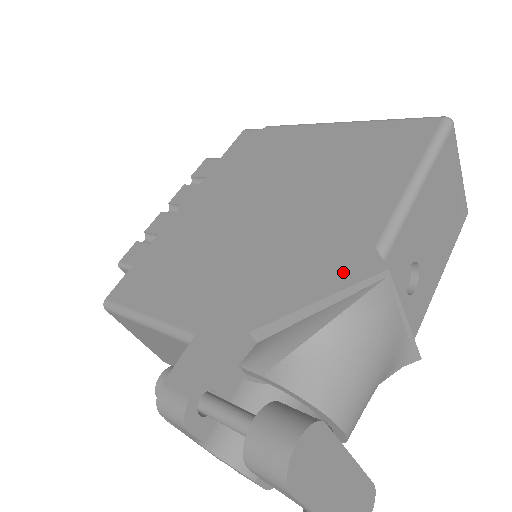
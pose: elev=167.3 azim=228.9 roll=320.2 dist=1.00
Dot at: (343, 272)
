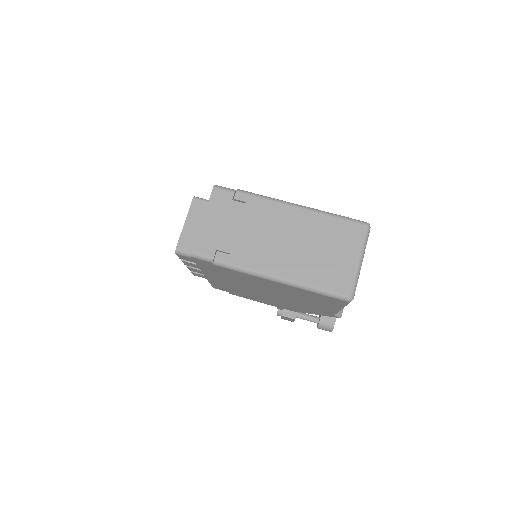
Dot at: (324, 314)
